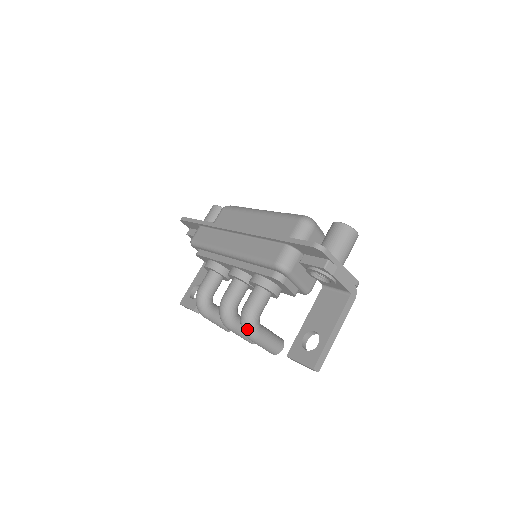
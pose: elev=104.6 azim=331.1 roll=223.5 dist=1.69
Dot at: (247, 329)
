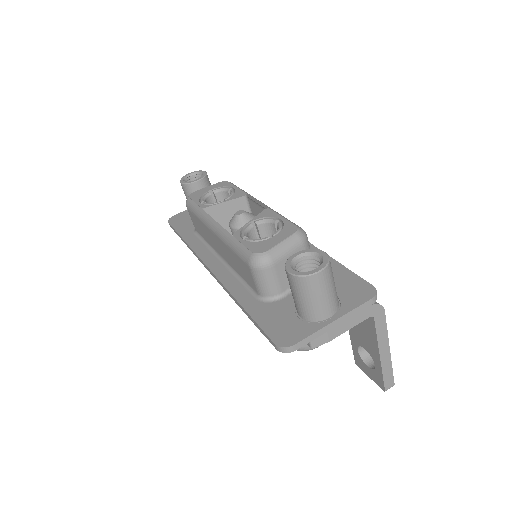
Dot at: occluded
